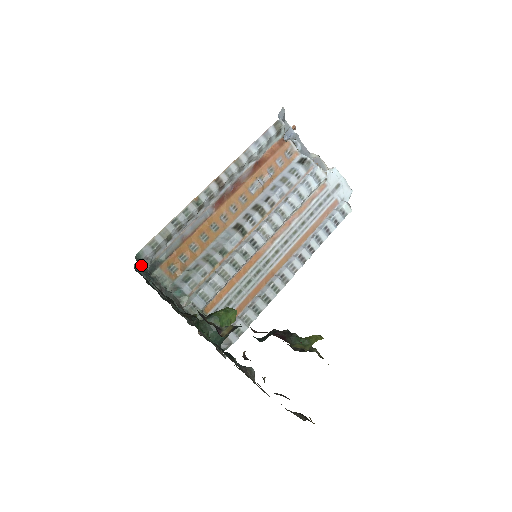
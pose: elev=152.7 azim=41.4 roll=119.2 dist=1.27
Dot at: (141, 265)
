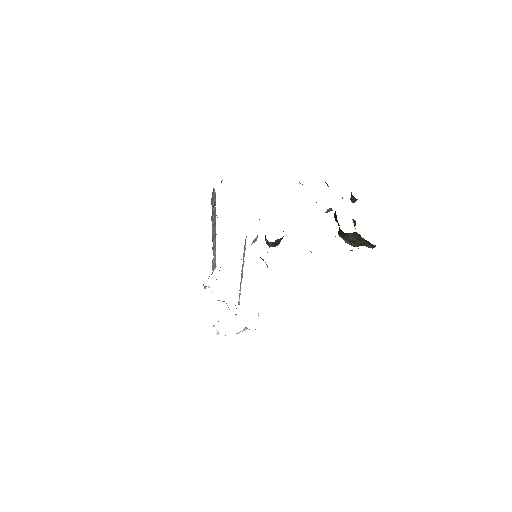
Dot at: occluded
